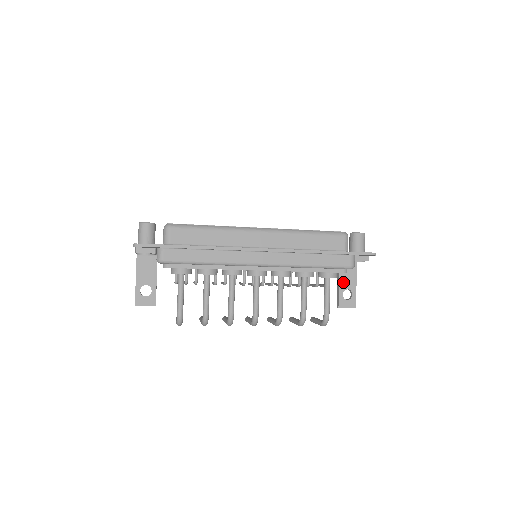
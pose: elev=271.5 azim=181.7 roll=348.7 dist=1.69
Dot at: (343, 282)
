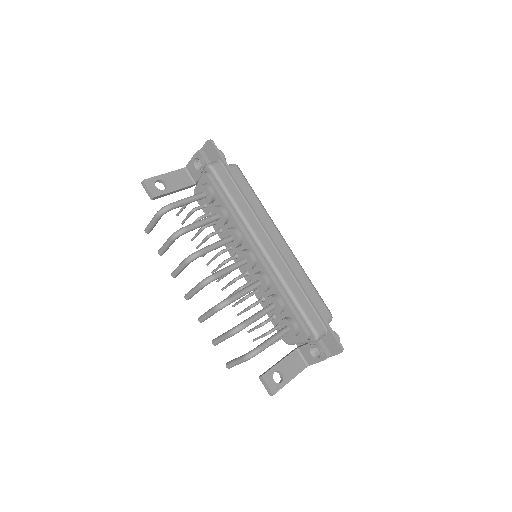
Dot at: (284, 364)
